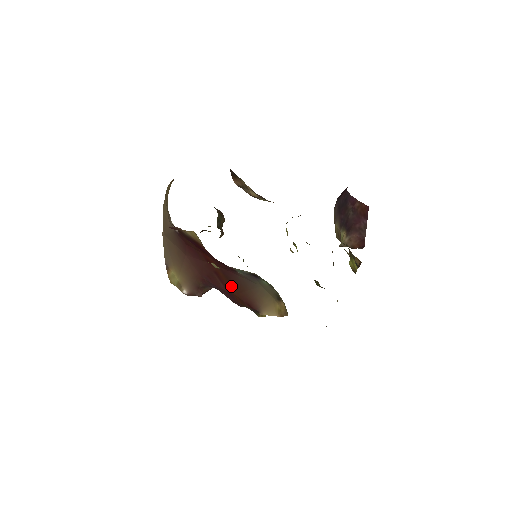
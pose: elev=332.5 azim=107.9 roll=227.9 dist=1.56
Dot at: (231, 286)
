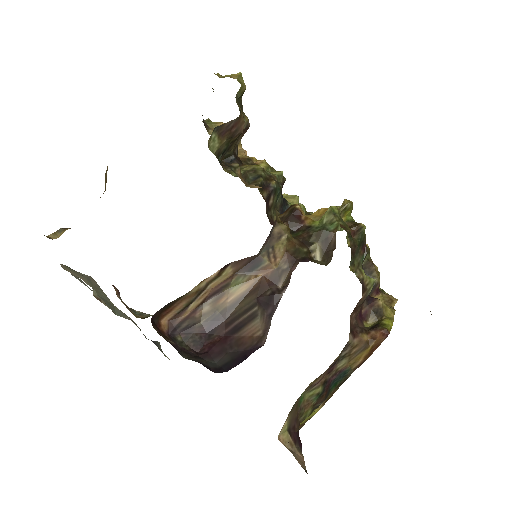
Dot at: occluded
